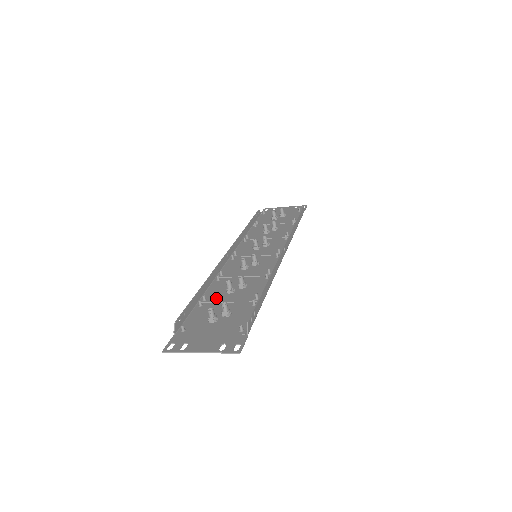
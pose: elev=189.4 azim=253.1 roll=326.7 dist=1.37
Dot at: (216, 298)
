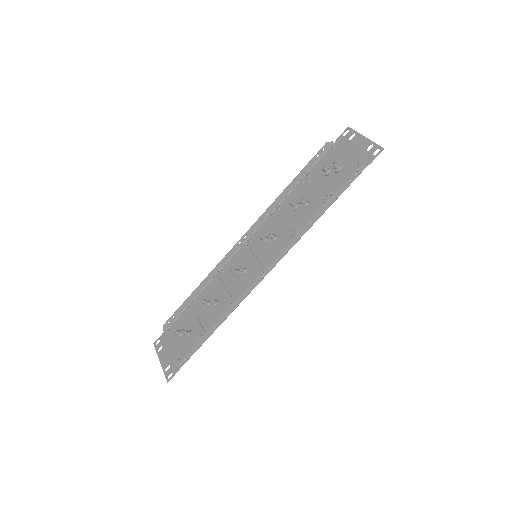
Dot at: (198, 306)
